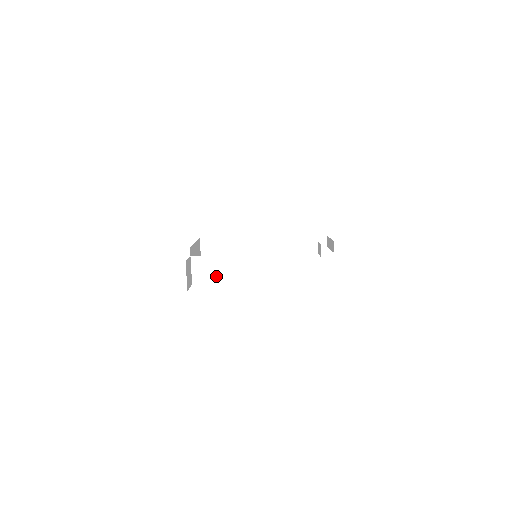
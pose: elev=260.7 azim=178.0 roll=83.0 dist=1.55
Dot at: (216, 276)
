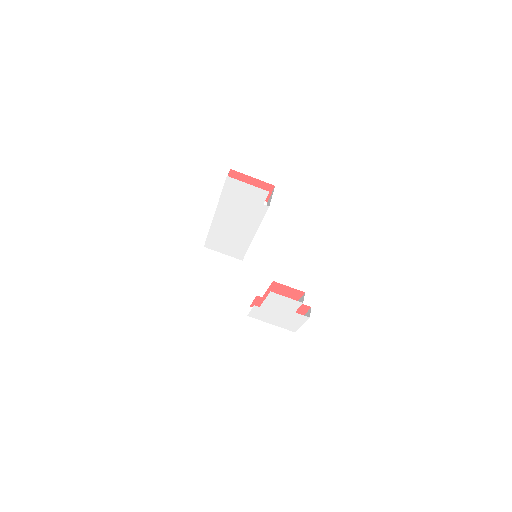
Dot at: occluded
